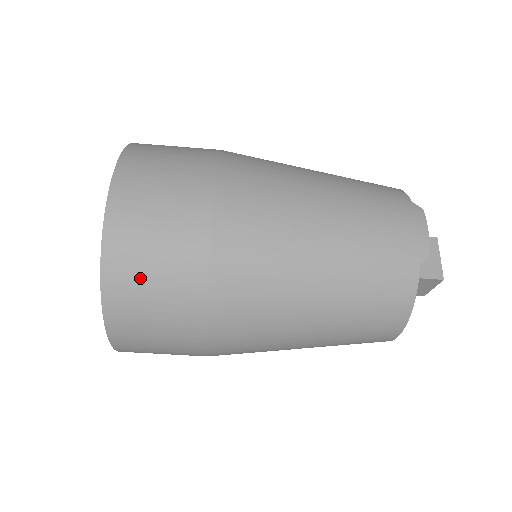
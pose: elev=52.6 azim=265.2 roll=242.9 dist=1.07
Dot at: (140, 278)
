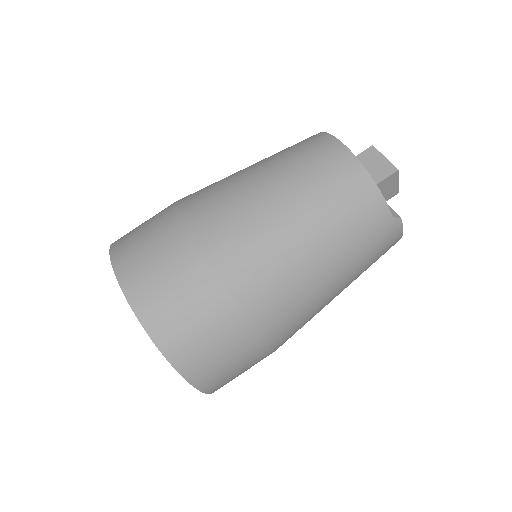
Dot at: occluded
